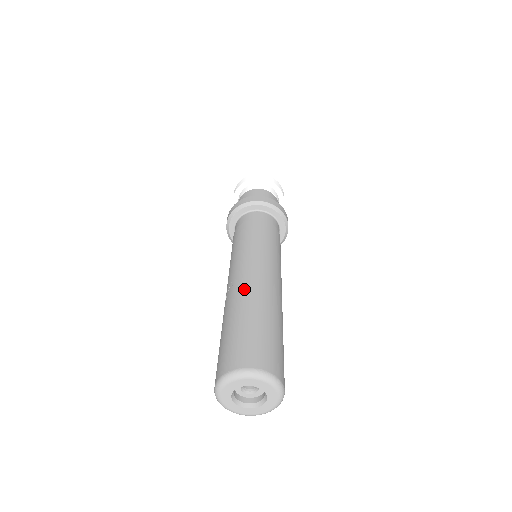
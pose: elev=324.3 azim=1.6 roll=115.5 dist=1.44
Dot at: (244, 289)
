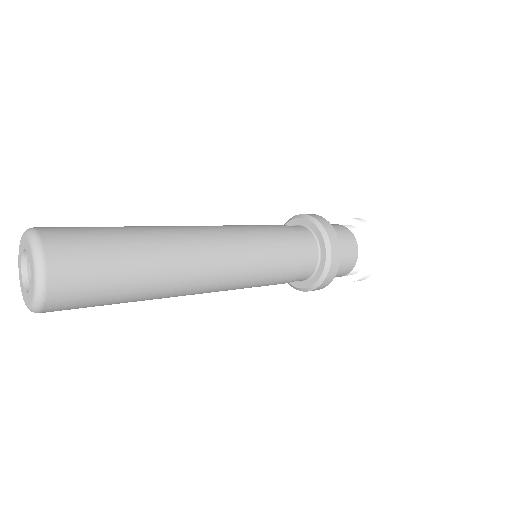
Dot at: occluded
